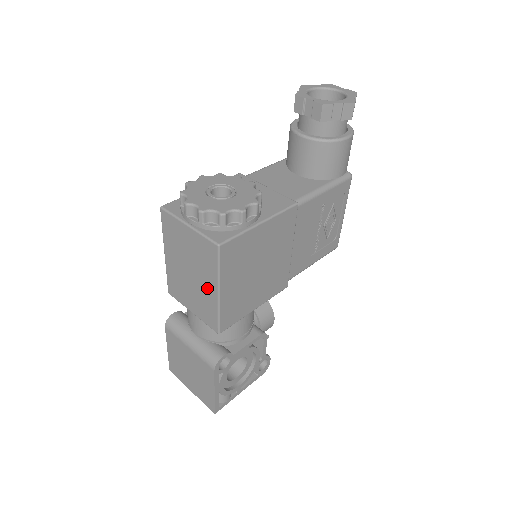
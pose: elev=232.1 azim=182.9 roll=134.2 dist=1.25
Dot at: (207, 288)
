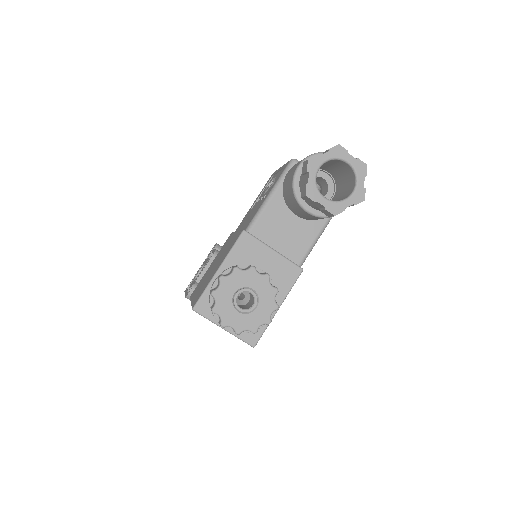
Dot at: occluded
